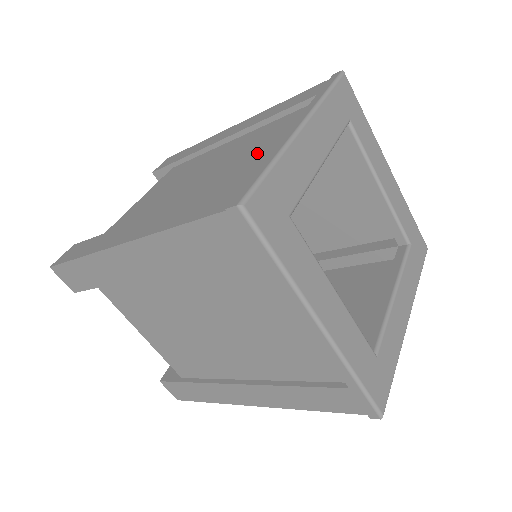
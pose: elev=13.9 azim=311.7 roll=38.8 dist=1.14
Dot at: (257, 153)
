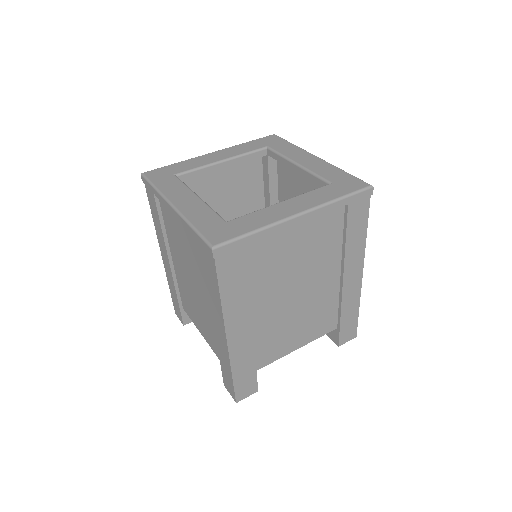
Dot at: occluded
